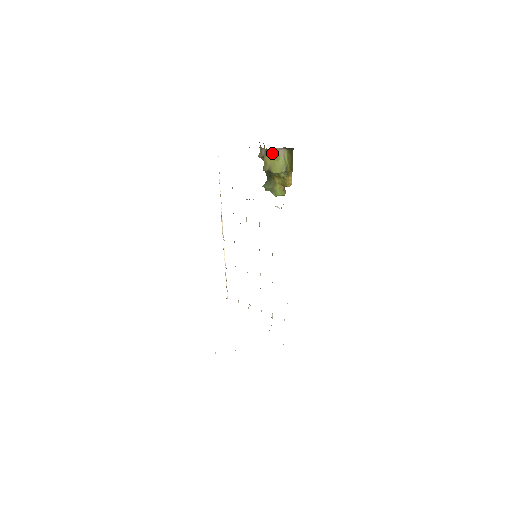
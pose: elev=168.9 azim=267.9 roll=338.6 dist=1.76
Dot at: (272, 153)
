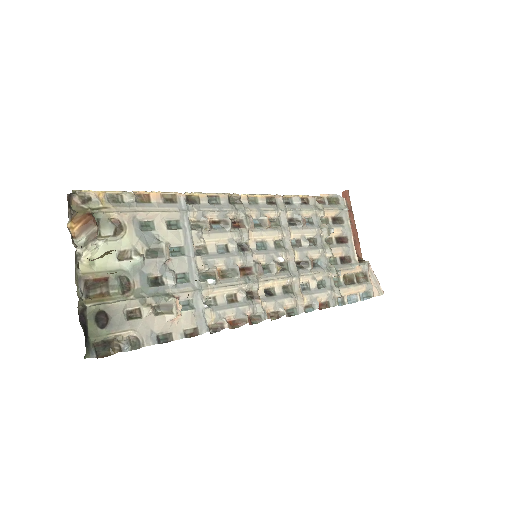
Dot at: occluded
